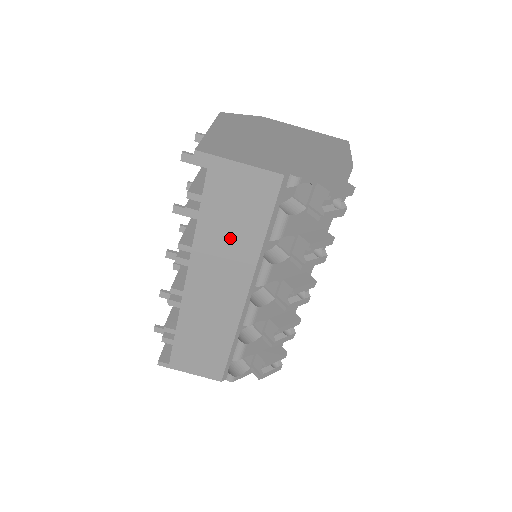
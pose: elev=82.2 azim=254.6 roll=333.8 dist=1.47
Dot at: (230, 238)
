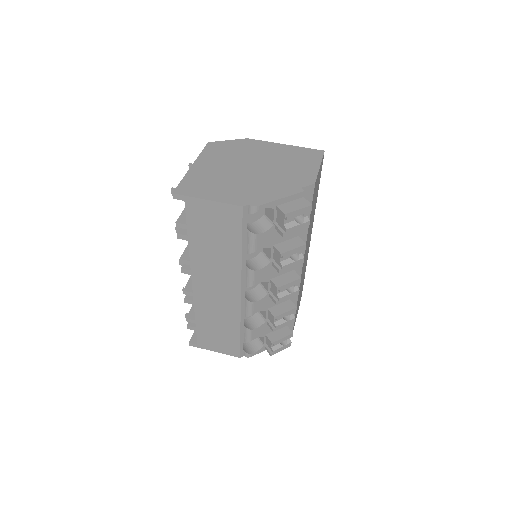
Dot at: (216, 254)
